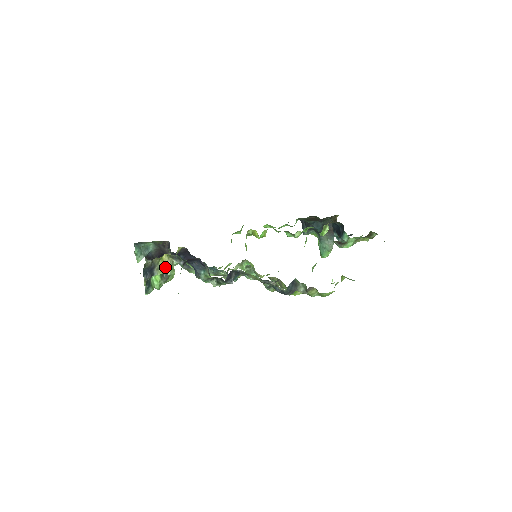
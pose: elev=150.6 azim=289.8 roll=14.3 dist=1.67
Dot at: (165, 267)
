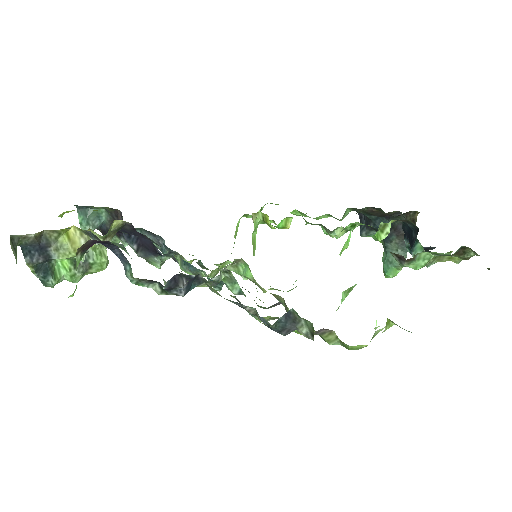
Dot at: (71, 248)
